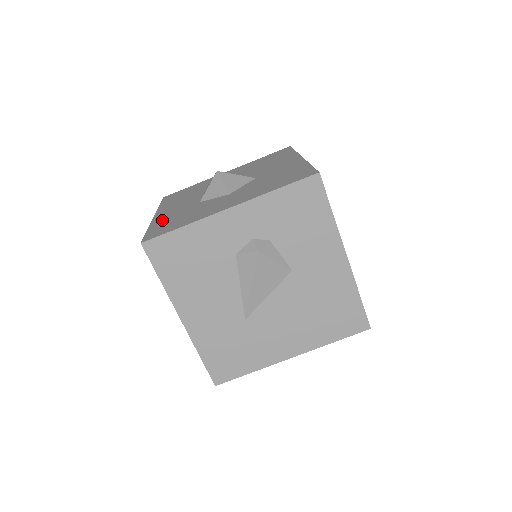
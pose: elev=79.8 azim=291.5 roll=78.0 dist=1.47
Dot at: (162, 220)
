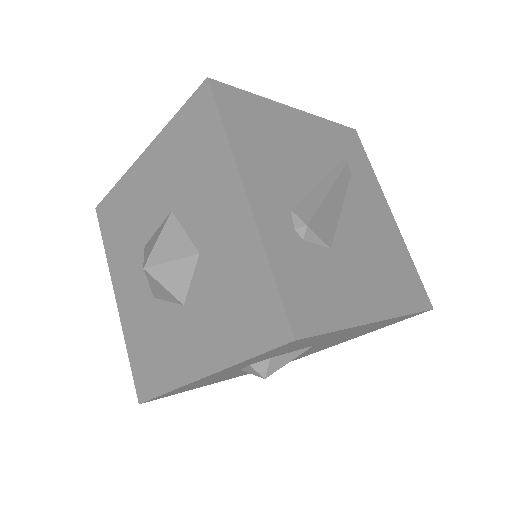
Dot at: (132, 334)
